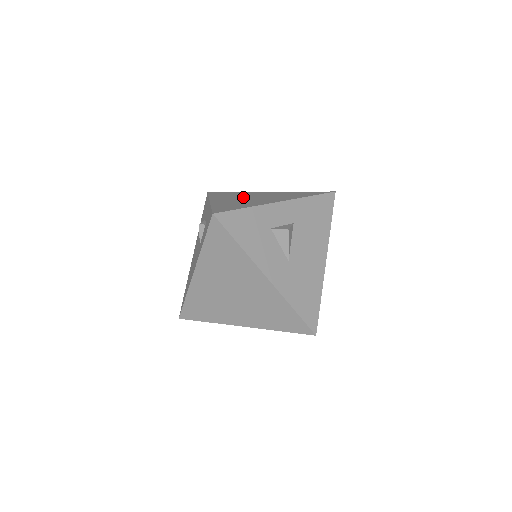
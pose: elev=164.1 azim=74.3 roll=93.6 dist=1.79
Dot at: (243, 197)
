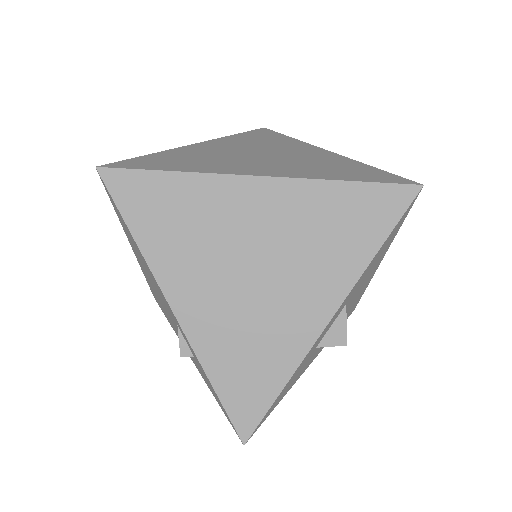
Dot at: (230, 266)
